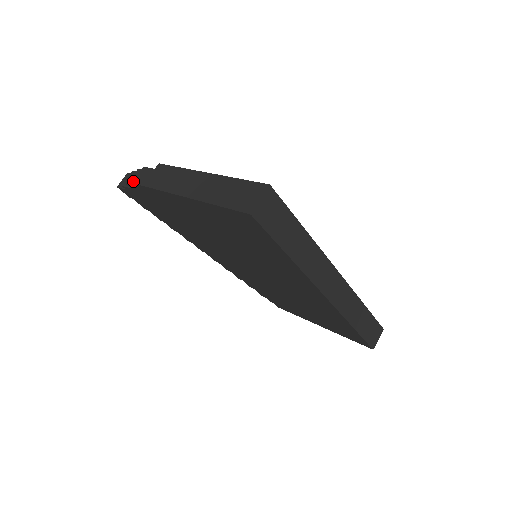
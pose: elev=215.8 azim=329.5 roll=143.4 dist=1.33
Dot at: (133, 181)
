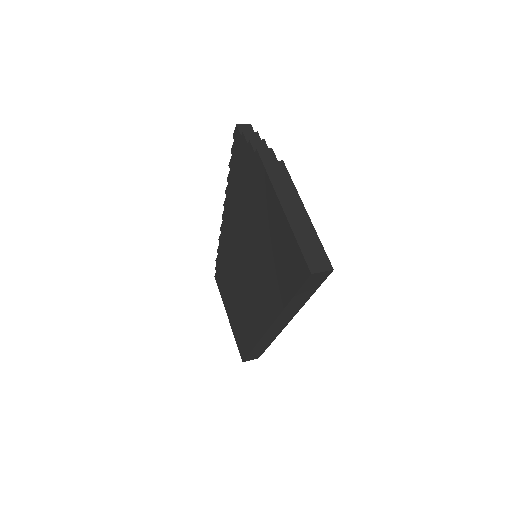
Dot at: (258, 149)
